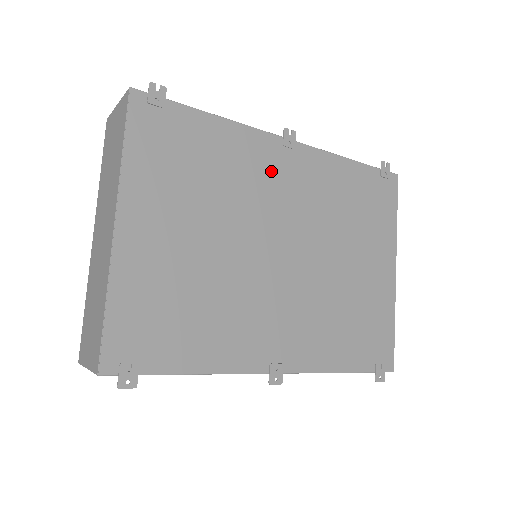
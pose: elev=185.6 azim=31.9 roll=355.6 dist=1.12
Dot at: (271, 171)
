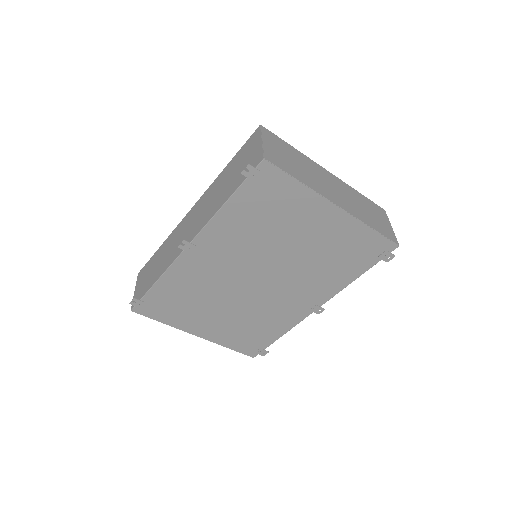
Dot at: (204, 266)
